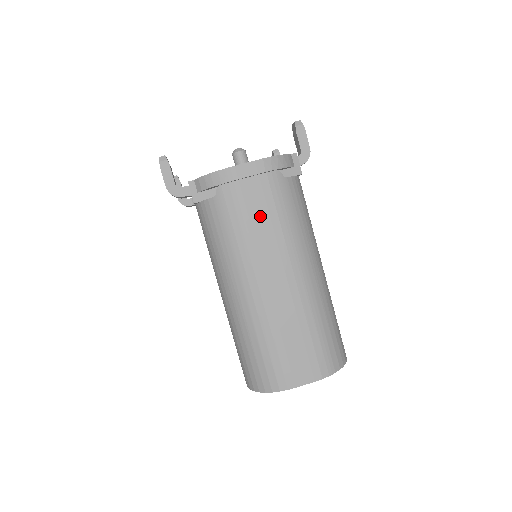
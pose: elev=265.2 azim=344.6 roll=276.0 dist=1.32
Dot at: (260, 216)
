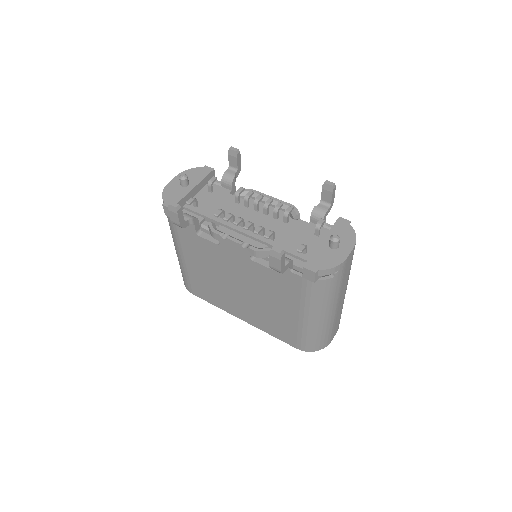
Dot at: (346, 275)
